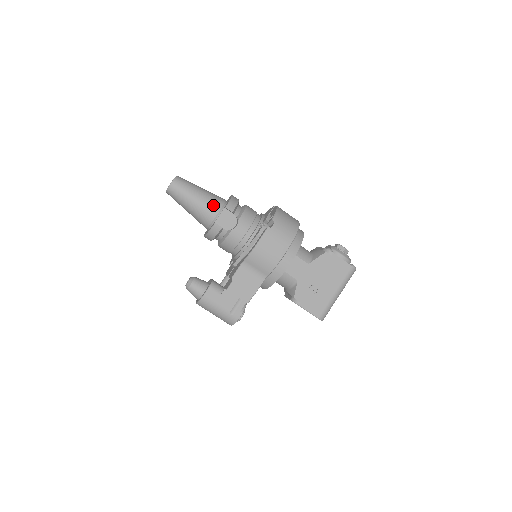
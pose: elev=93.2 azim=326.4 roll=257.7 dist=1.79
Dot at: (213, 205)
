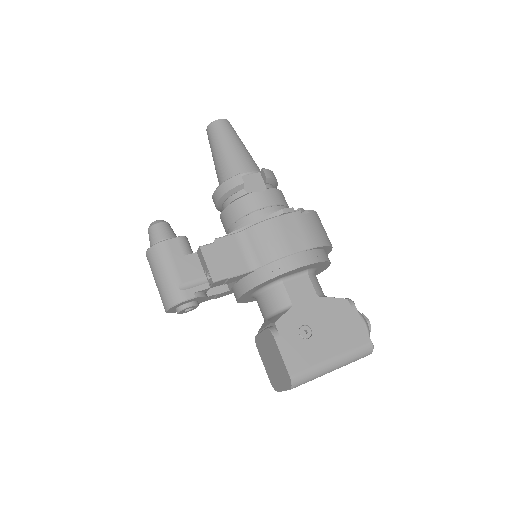
Dot at: (249, 163)
